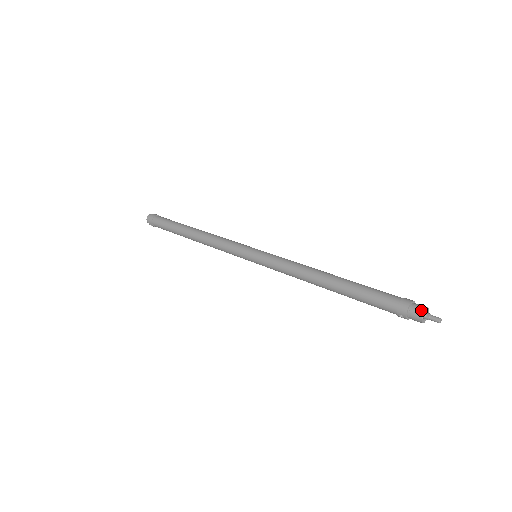
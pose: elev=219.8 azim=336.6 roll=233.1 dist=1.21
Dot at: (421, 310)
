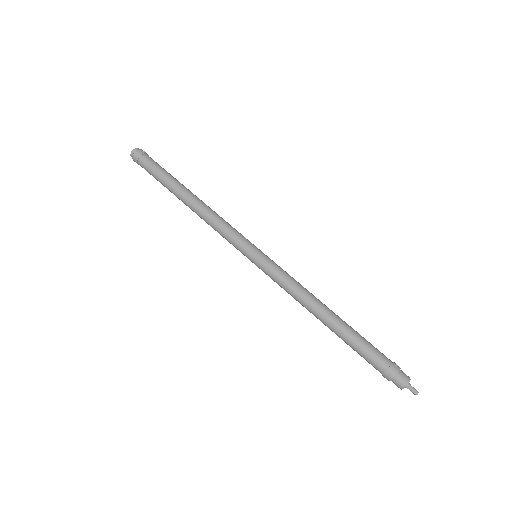
Dot at: (402, 385)
